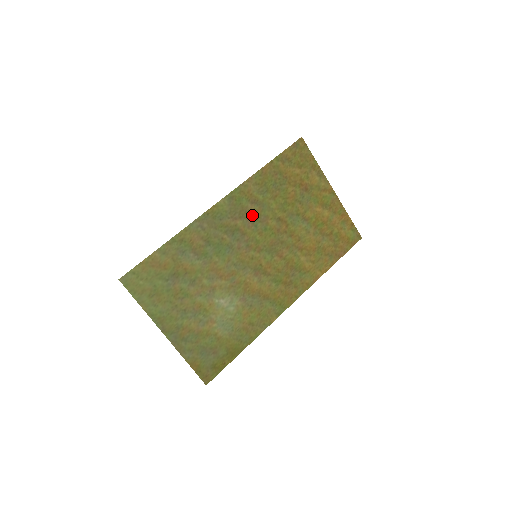
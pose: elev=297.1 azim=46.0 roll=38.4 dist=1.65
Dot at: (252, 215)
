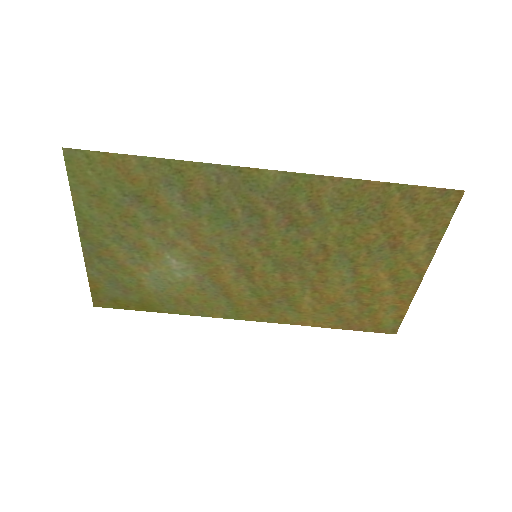
Dot at: (296, 217)
